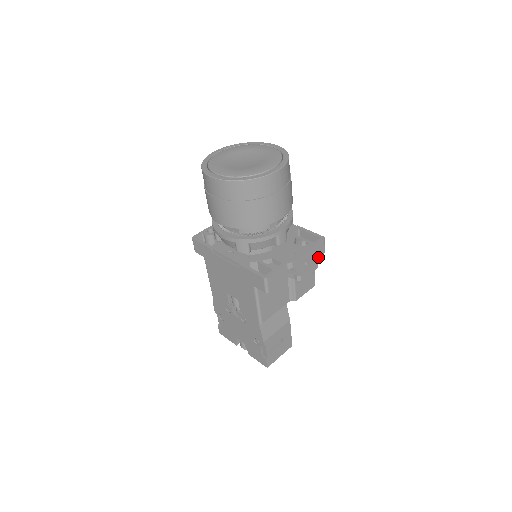
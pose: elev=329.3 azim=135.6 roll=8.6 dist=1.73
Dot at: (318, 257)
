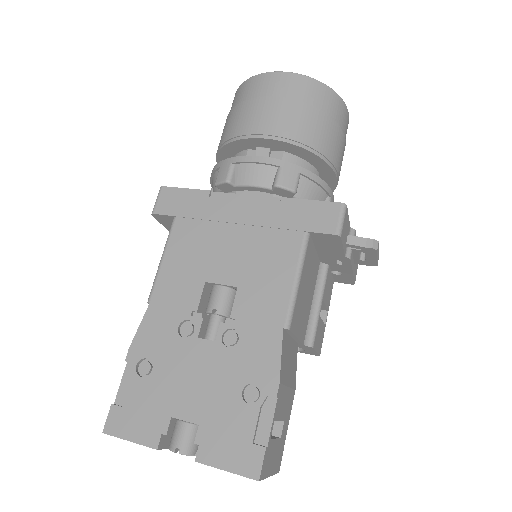
Dot at: (354, 278)
